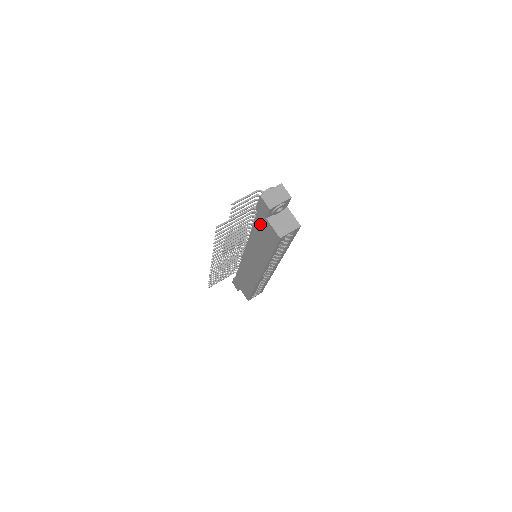
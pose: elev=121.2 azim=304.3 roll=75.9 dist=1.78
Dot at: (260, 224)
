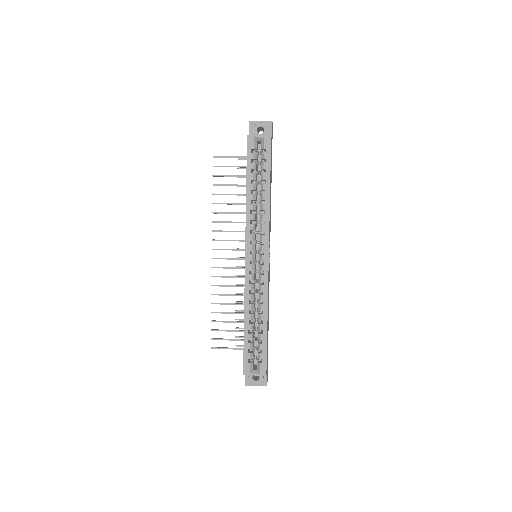
Dot at: occluded
